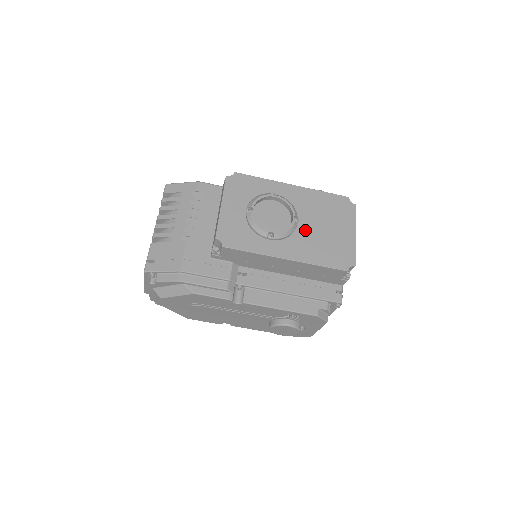
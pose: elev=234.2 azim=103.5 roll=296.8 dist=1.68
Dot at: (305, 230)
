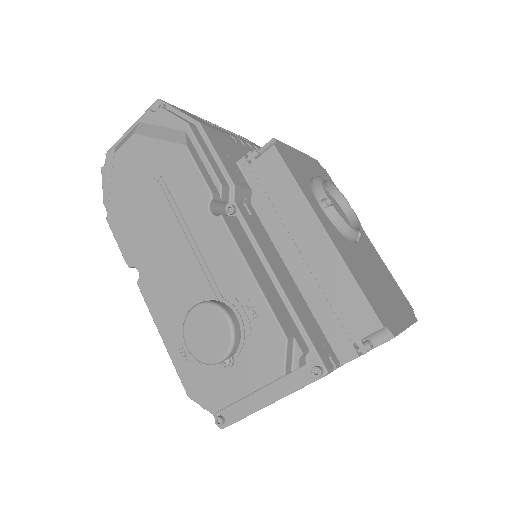
Dot at: (359, 254)
